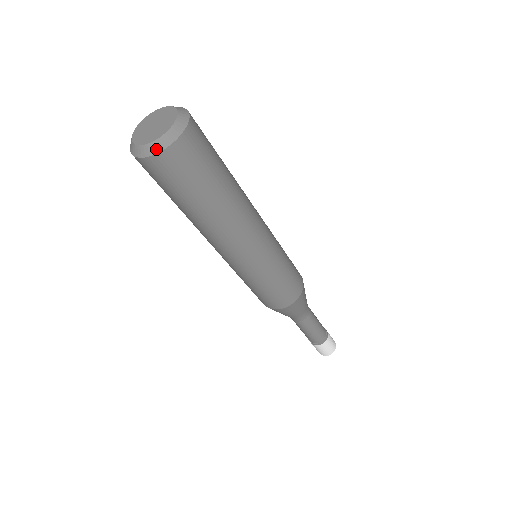
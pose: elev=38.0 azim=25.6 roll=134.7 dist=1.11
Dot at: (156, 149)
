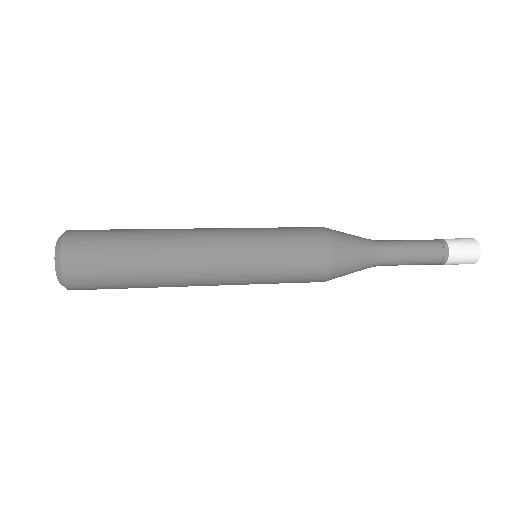
Dot at: occluded
